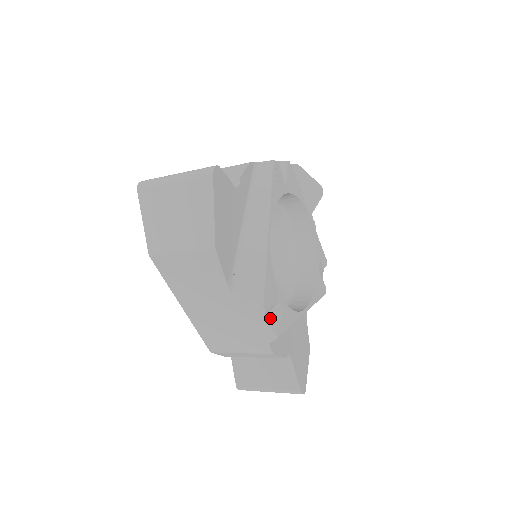
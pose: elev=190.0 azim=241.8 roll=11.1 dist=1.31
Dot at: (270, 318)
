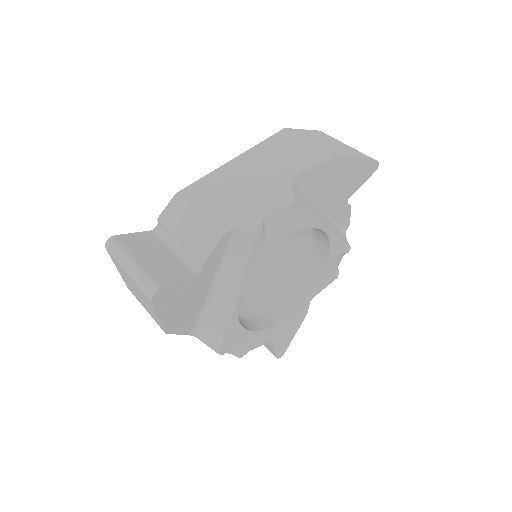
Dot at: (233, 349)
